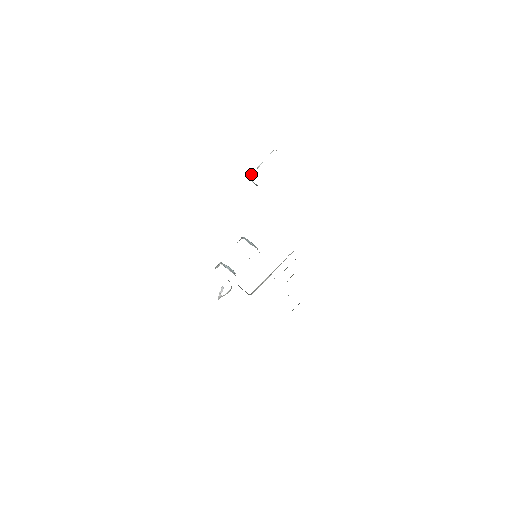
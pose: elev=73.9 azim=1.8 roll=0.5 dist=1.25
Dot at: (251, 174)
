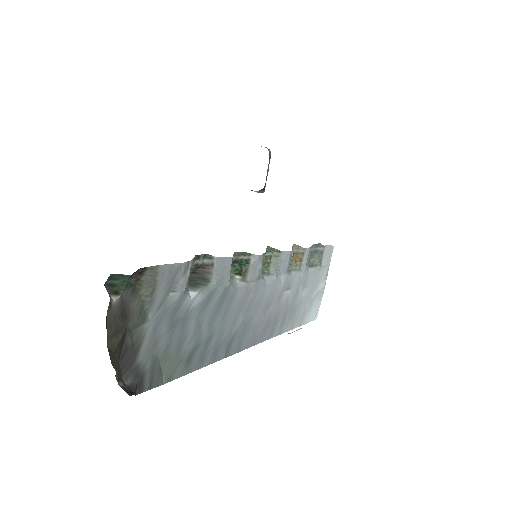
Dot at: occluded
